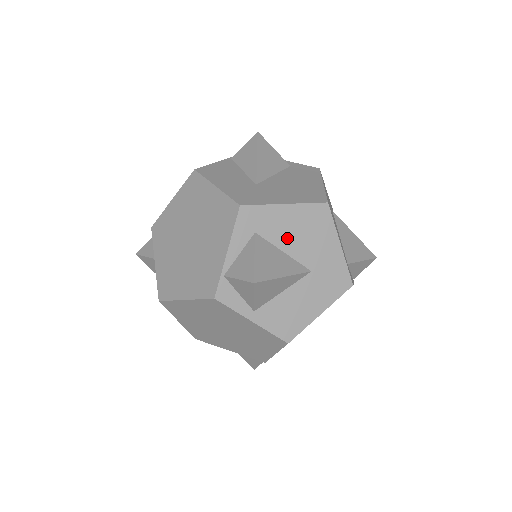
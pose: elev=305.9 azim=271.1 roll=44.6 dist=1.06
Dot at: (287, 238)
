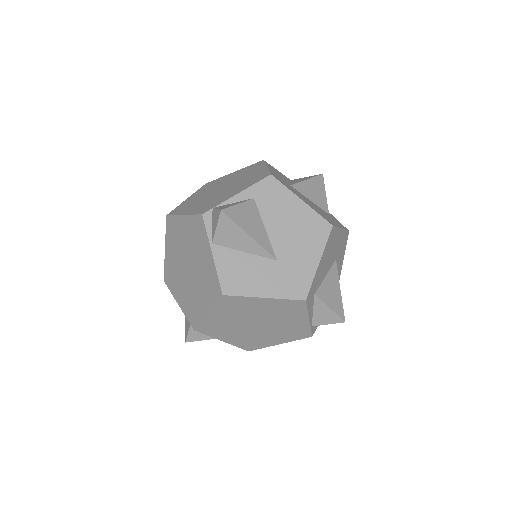
Dot at: (325, 270)
